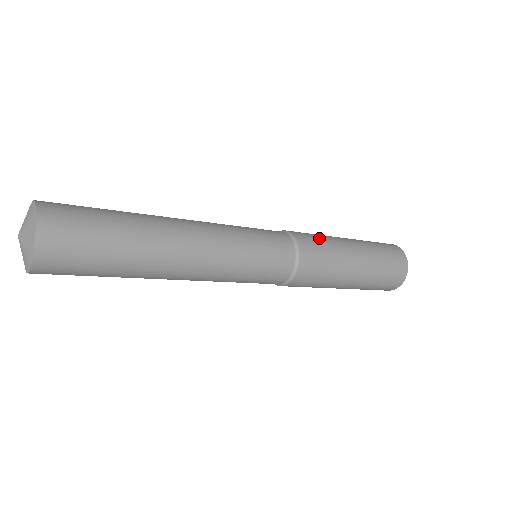
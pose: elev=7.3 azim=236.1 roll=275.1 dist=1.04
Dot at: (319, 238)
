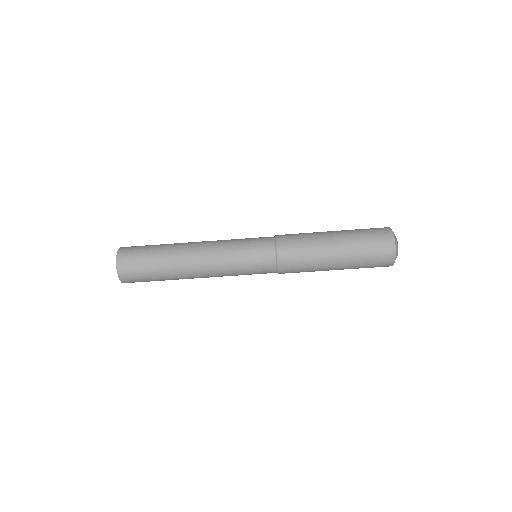
Dot at: occluded
